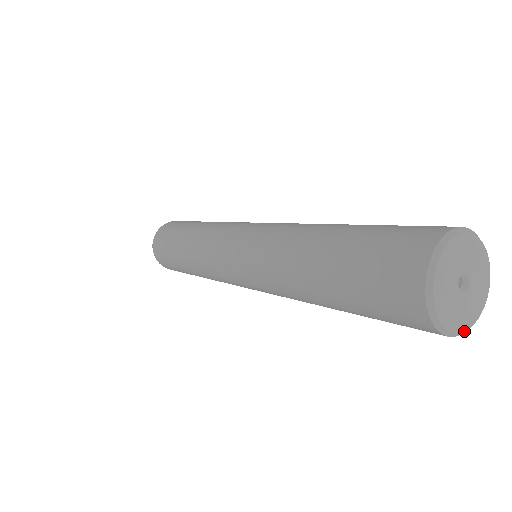
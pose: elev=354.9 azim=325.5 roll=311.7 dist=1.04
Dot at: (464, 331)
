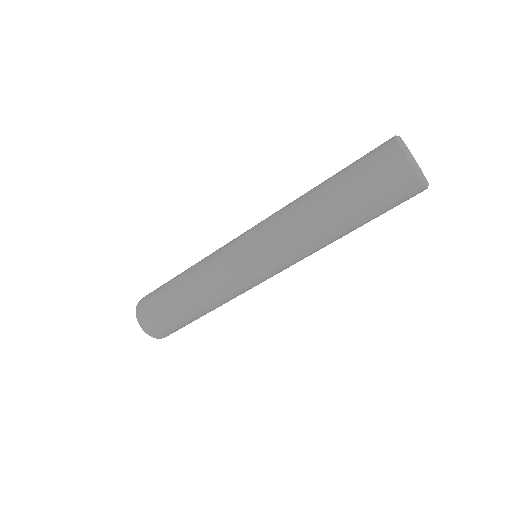
Dot at: (413, 162)
